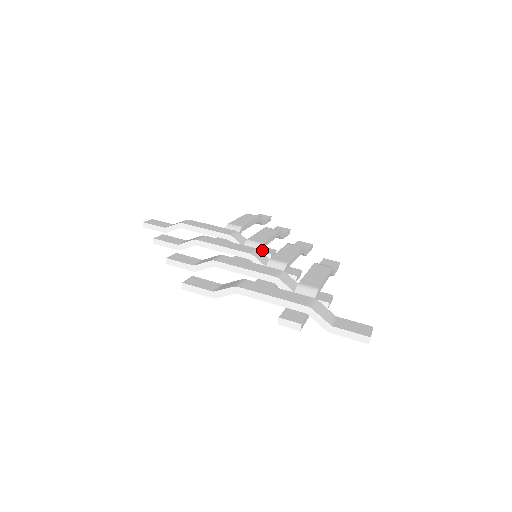
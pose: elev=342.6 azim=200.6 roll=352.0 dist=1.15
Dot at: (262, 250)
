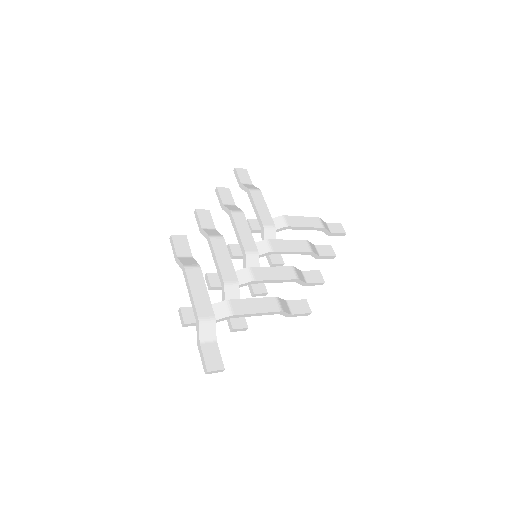
Dot at: (273, 255)
